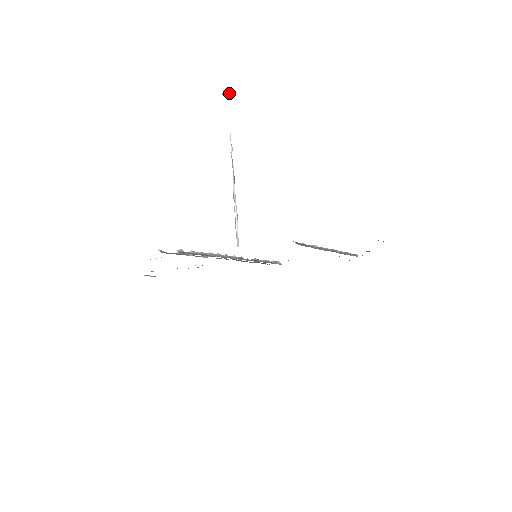
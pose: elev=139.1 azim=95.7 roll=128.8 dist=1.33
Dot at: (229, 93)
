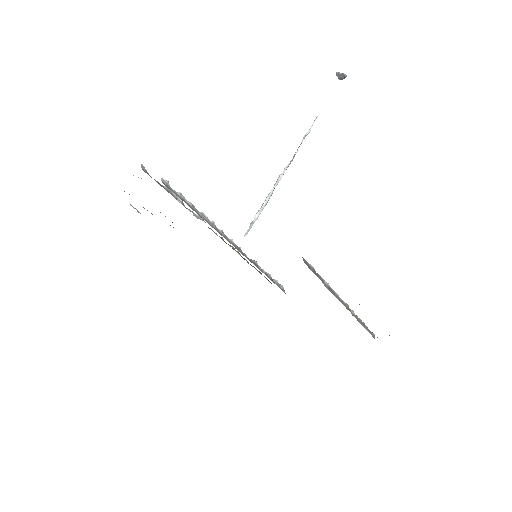
Dot at: (344, 75)
